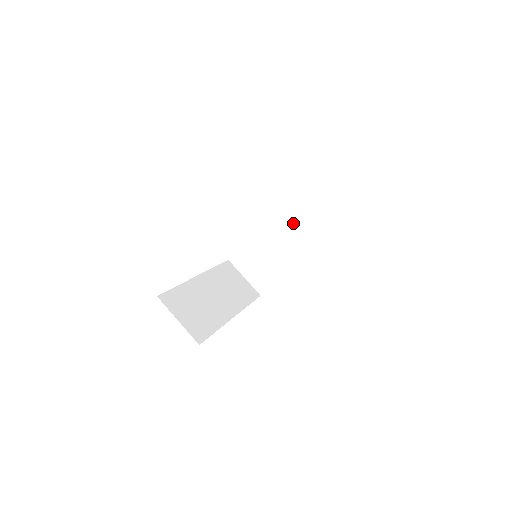
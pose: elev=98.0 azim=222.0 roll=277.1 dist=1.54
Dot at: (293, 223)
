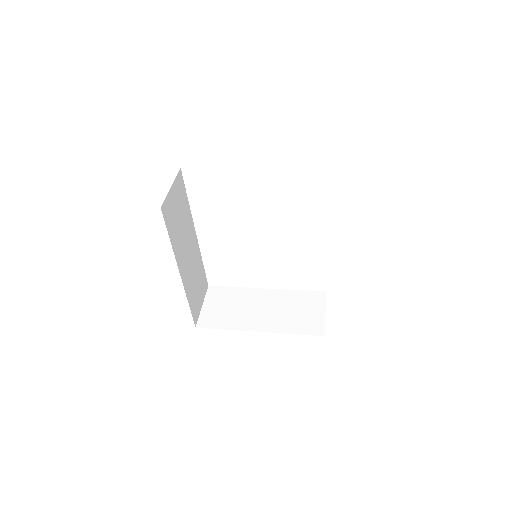
Dot at: (289, 306)
